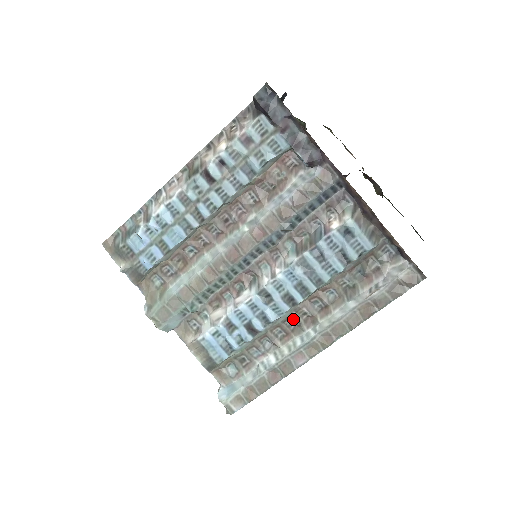
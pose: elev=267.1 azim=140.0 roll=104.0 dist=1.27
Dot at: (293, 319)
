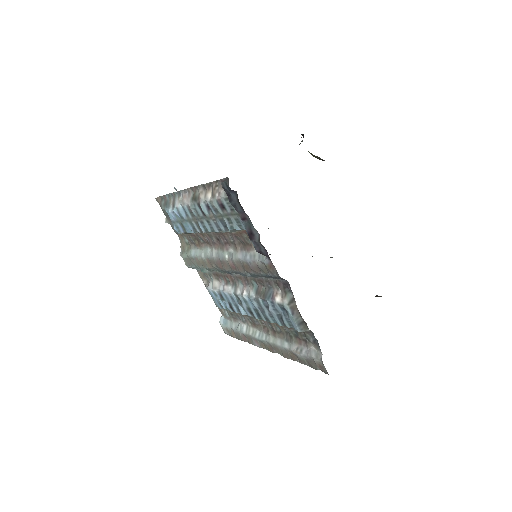
Dot at: (257, 320)
